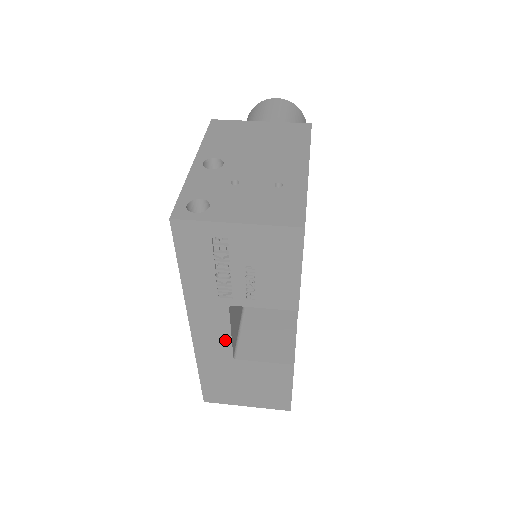
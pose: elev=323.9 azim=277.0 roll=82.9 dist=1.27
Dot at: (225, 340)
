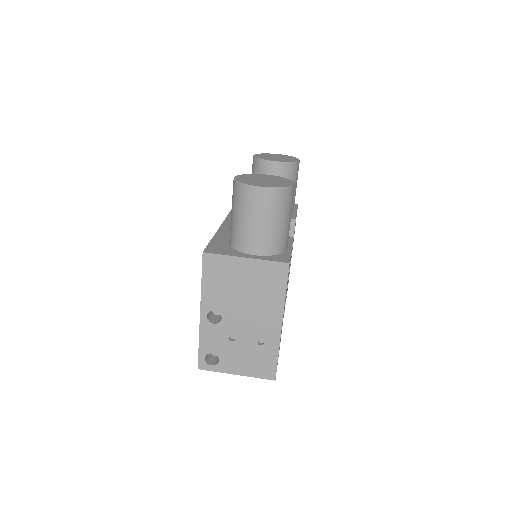
Dot at: occluded
